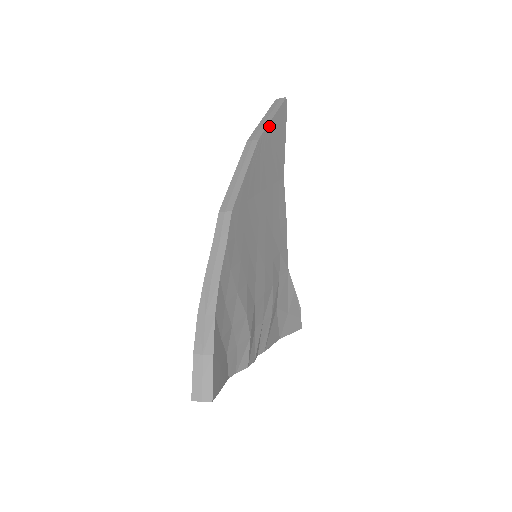
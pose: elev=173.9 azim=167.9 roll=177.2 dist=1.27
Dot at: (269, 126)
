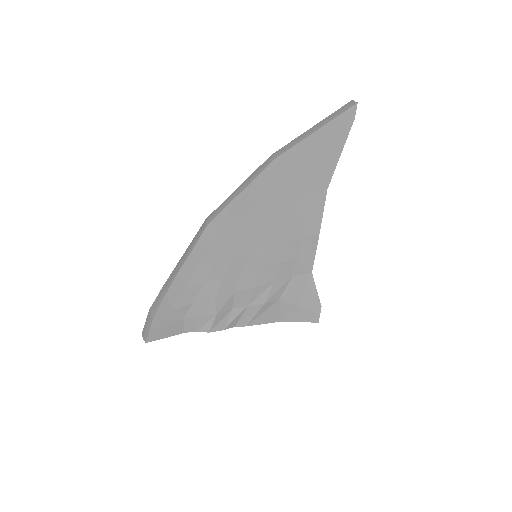
Dot at: (304, 142)
